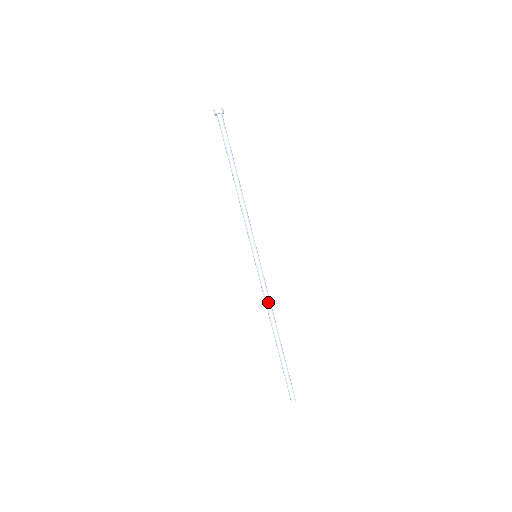
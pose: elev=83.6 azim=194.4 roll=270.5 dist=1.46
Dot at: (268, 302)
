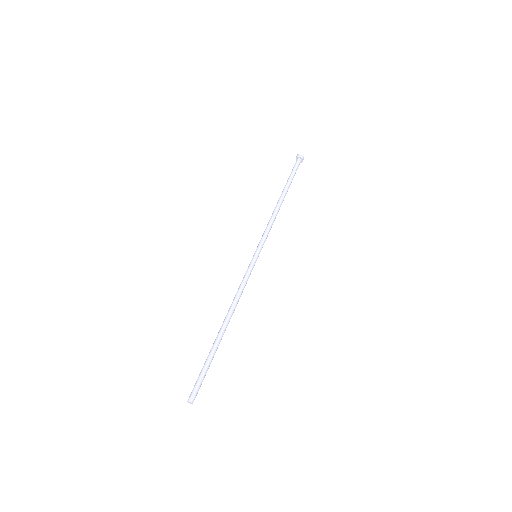
Dot at: (237, 294)
